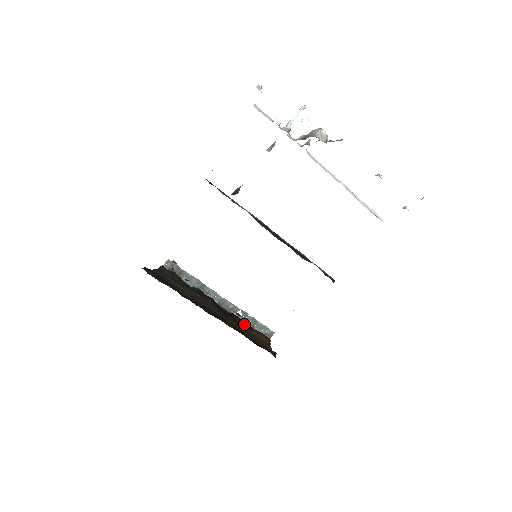
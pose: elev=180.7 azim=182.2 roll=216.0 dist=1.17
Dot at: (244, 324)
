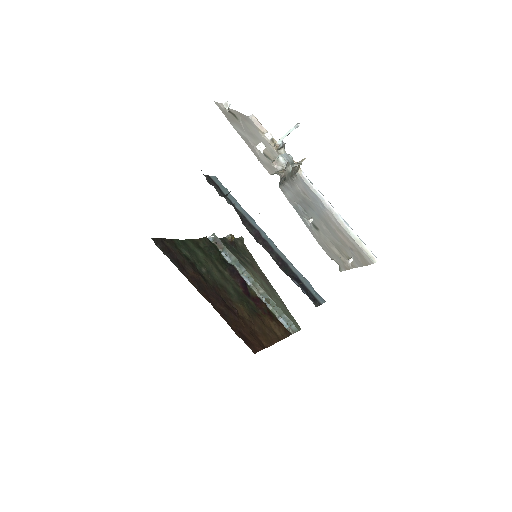
Dot at: (266, 312)
